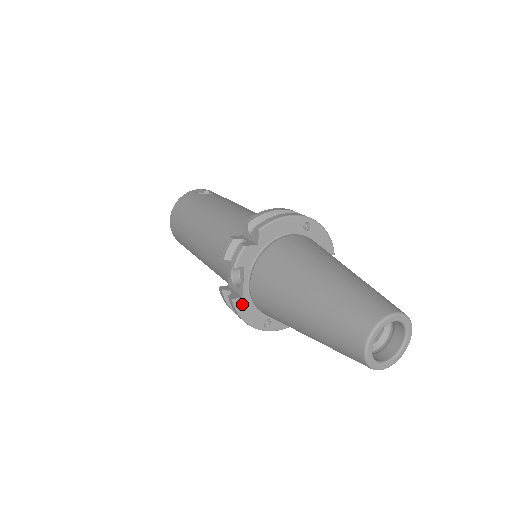
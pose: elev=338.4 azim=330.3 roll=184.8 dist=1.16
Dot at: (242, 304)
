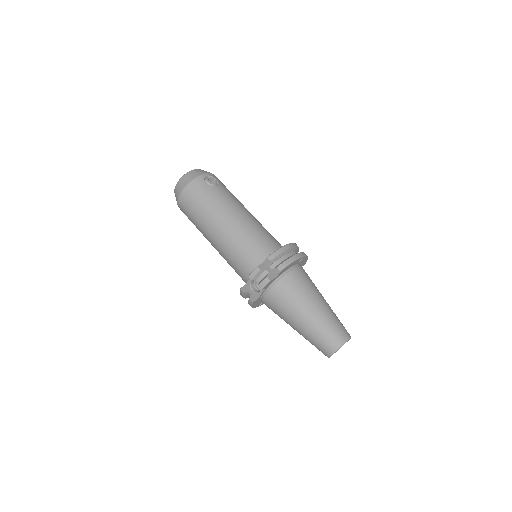
Dot at: (255, 302)
